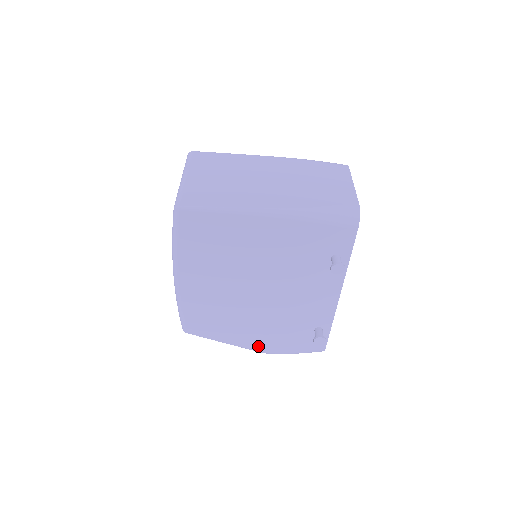
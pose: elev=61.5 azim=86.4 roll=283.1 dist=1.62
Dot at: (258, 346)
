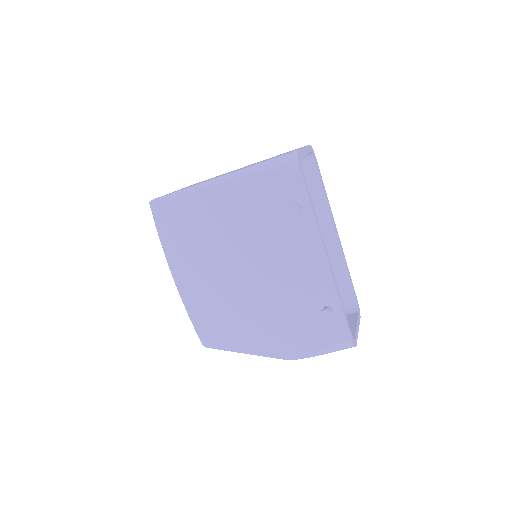
Dot at: (277, 350)
